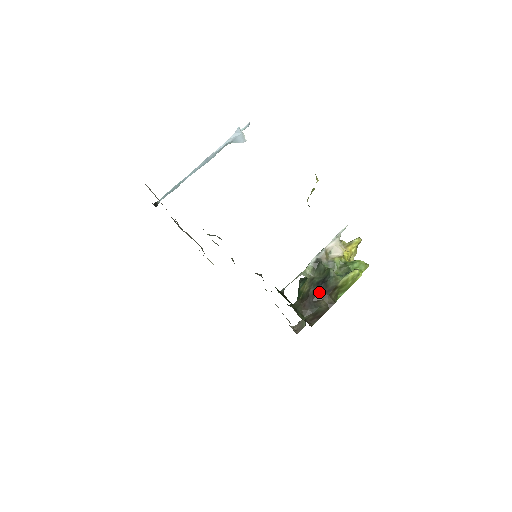
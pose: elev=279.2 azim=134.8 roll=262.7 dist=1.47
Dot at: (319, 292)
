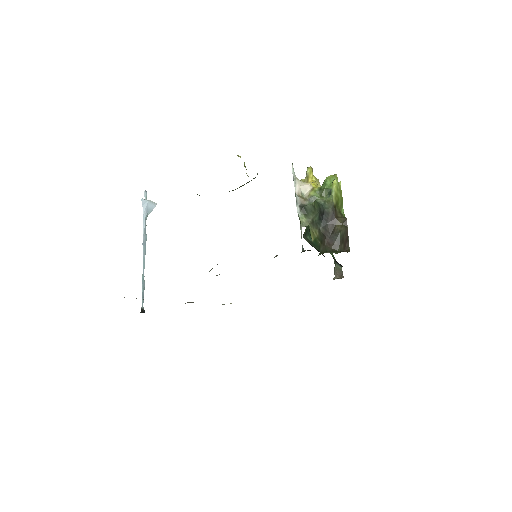
Dot at: (327, 224)
